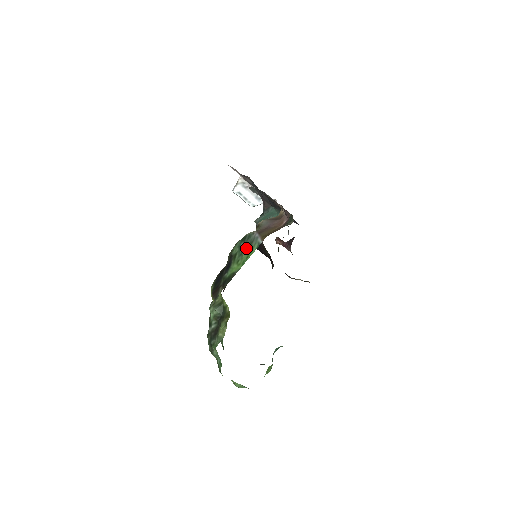
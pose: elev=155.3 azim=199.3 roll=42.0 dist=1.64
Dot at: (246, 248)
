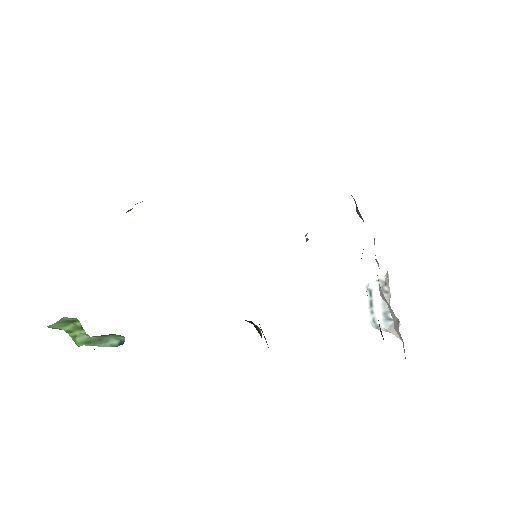
Dot at: occluded
